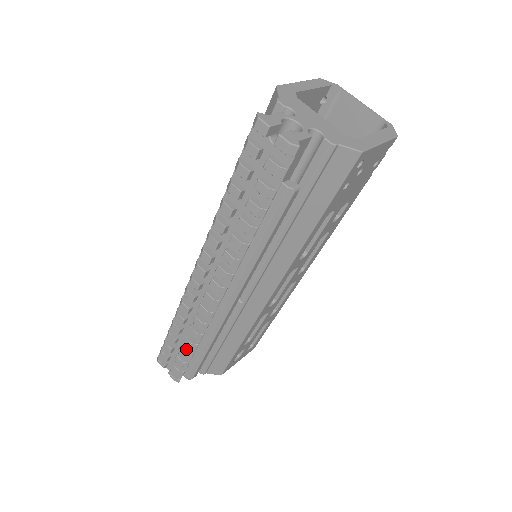
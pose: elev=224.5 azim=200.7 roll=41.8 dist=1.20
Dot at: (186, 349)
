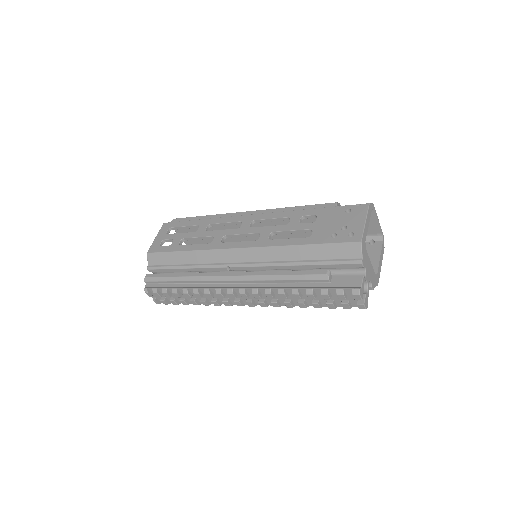
Dot at: (187, 302)
